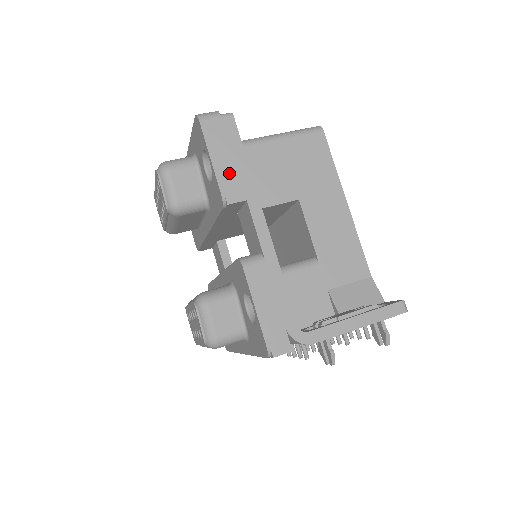
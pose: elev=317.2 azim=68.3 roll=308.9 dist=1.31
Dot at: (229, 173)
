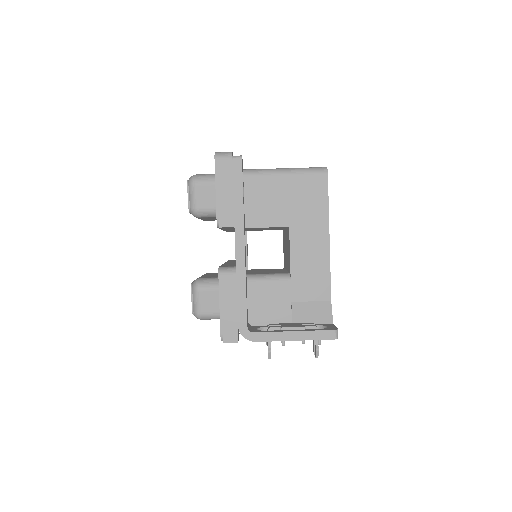
Dot at: (227, 204)
